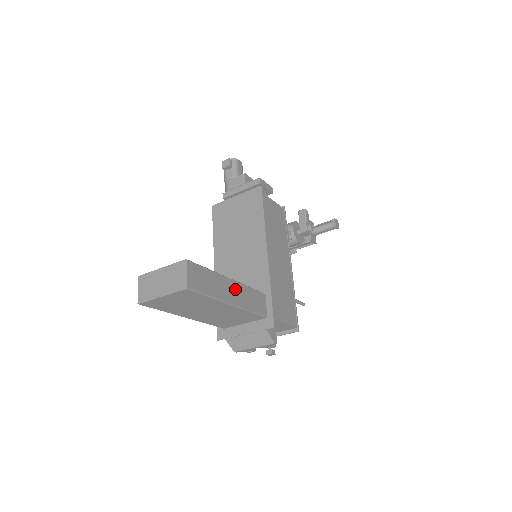
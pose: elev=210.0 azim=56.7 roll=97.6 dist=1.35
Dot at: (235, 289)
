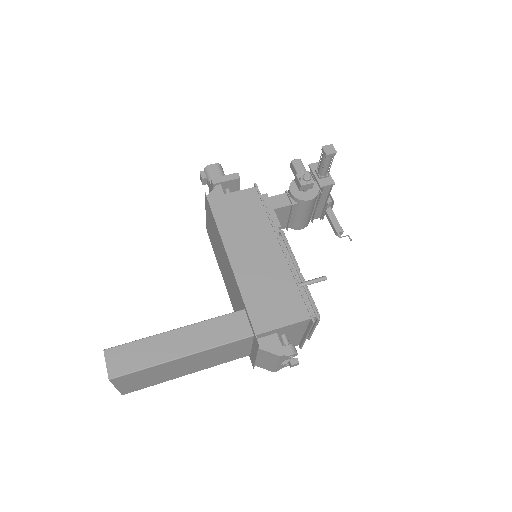
Dot at: (187, 336)
